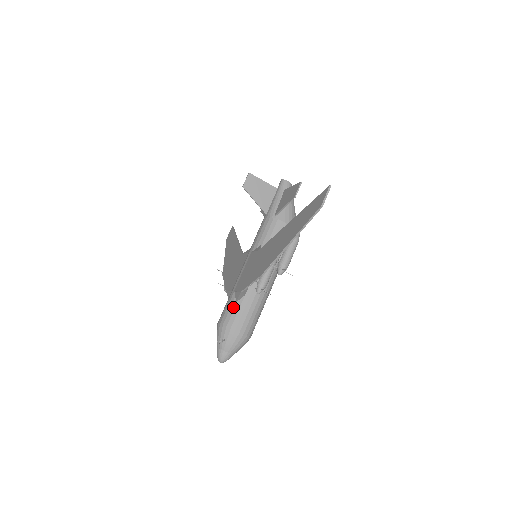
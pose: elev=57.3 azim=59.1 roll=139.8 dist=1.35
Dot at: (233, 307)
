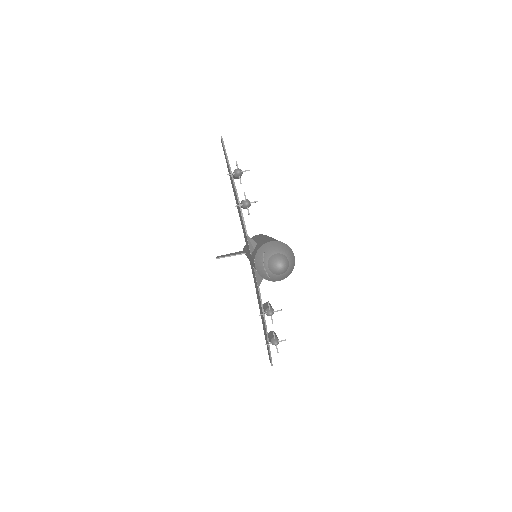
Dot at: (254, 250)
